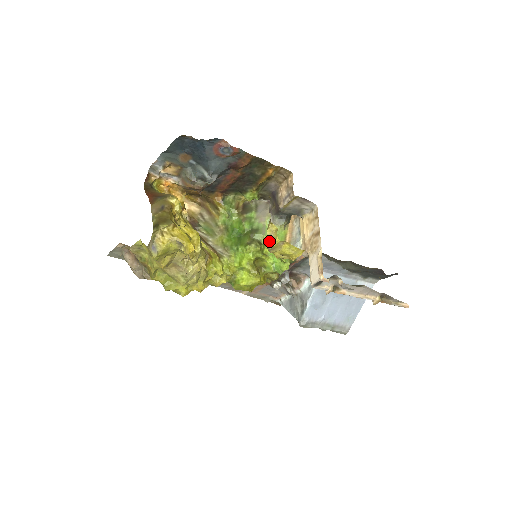
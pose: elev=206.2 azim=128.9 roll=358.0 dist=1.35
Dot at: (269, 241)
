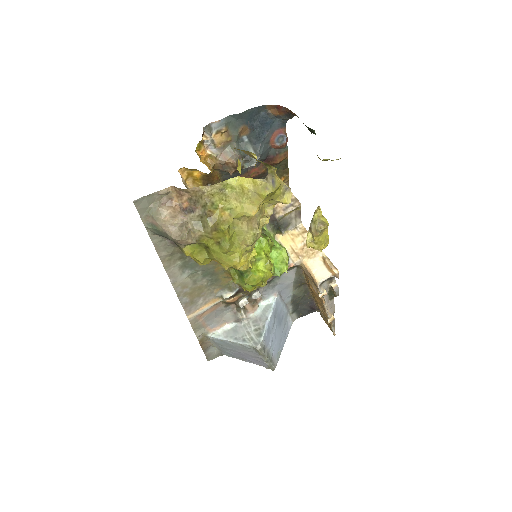
Dot at: (320, 223)
